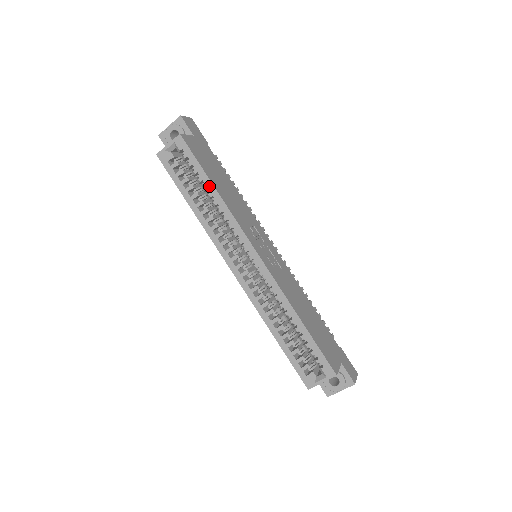
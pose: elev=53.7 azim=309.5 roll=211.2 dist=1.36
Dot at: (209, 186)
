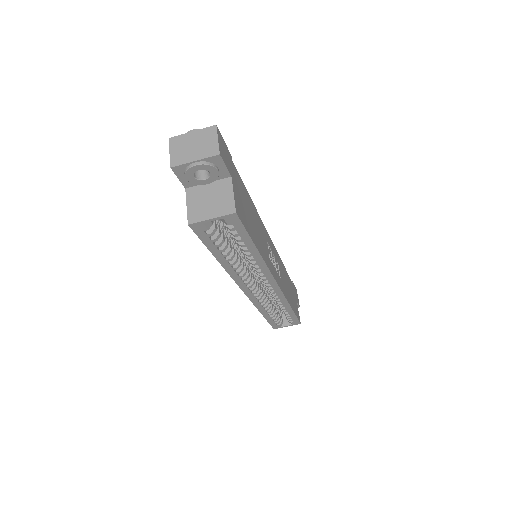
Dot at: (252, 251)
